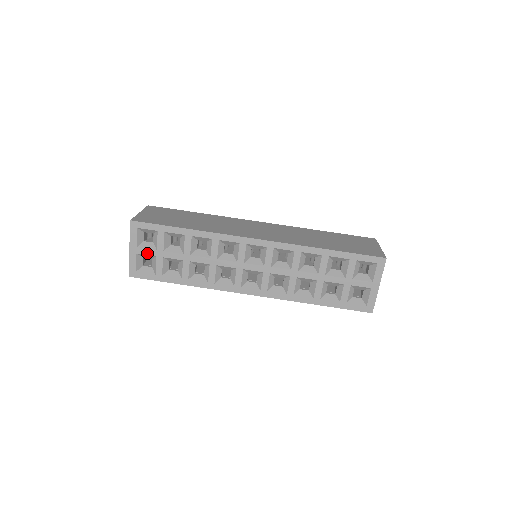
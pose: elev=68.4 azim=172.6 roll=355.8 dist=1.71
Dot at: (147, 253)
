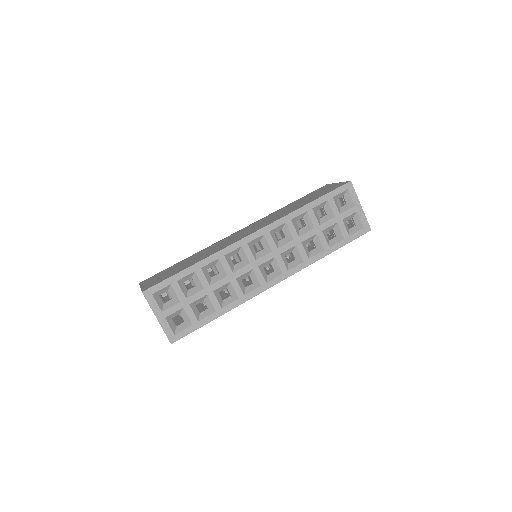
Dot at: (174, 311)
